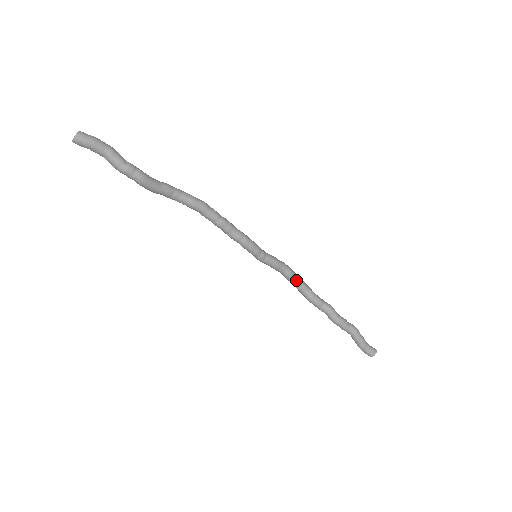
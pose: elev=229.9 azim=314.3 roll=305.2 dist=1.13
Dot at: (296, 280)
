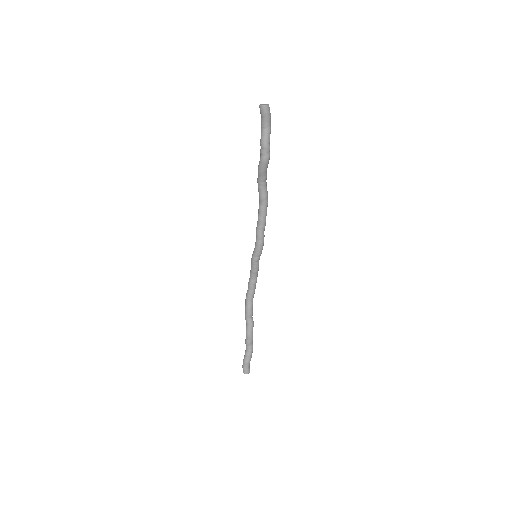
Dot at: (254, 289)
